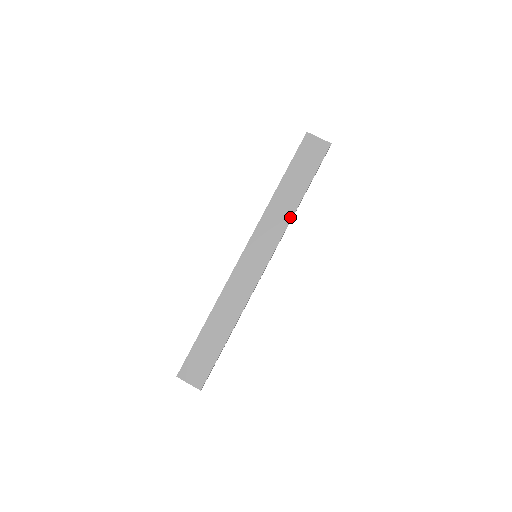
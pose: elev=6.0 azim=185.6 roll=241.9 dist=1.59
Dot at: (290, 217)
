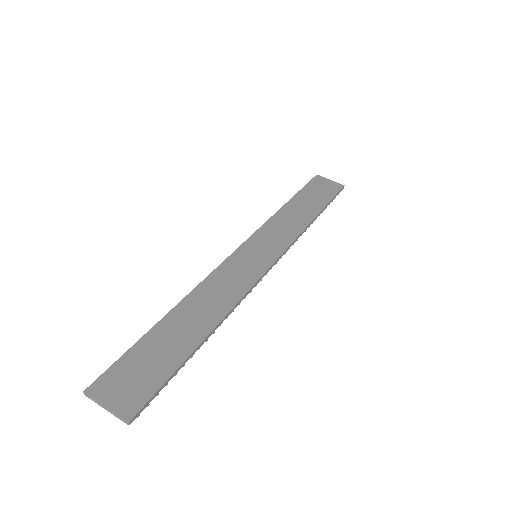
Dot at: (303, 228)
